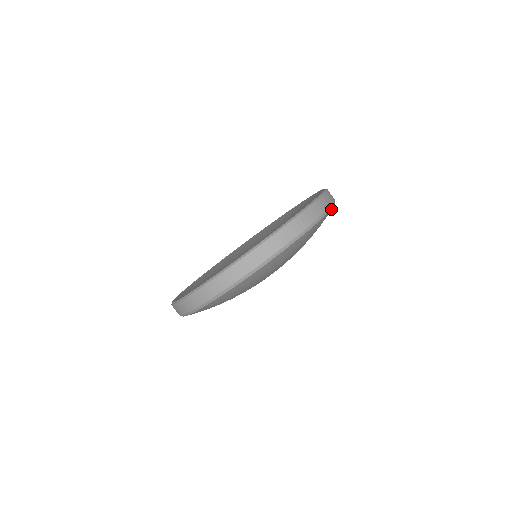
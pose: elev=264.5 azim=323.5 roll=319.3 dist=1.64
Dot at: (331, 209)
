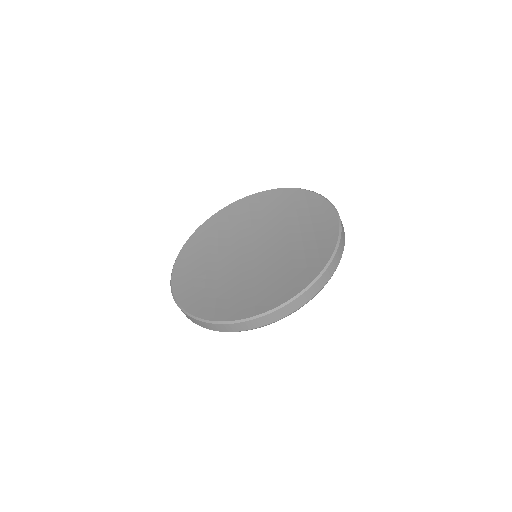
Dot at: occluded
